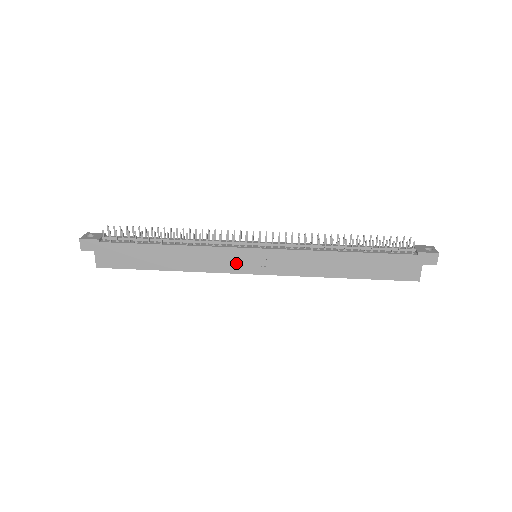
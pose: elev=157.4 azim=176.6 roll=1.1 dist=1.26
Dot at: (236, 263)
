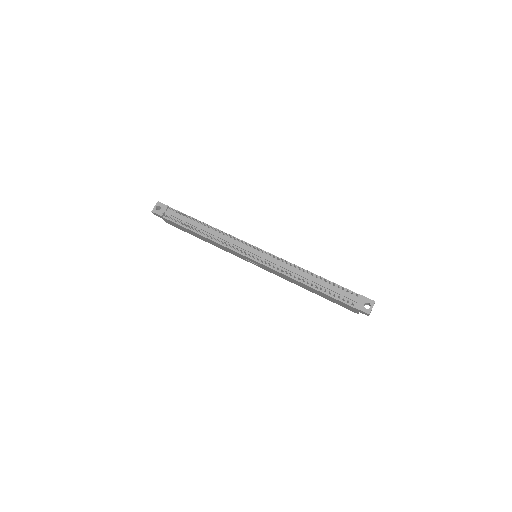
Dot at: (242, 257)
